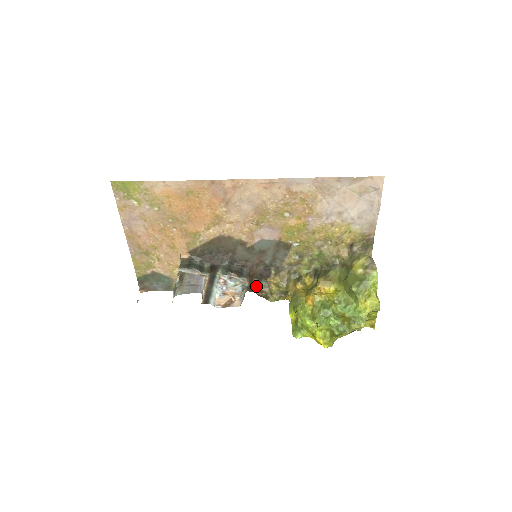
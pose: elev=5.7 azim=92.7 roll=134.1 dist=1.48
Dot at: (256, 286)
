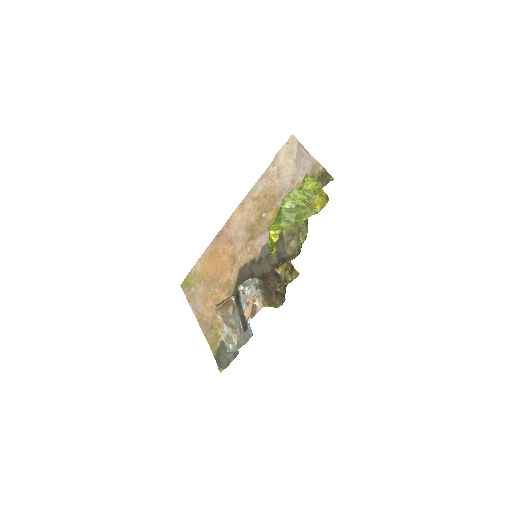
Dot at: occluded
